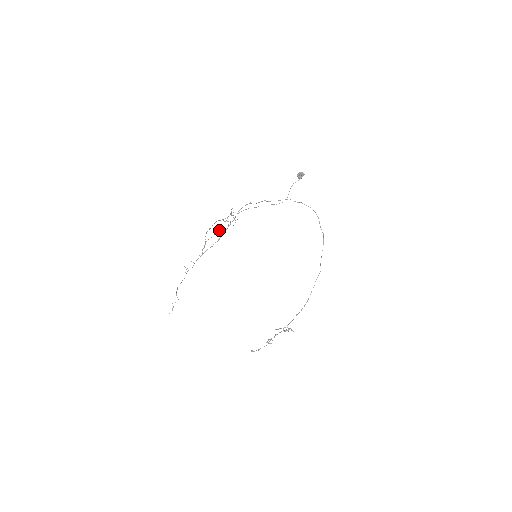
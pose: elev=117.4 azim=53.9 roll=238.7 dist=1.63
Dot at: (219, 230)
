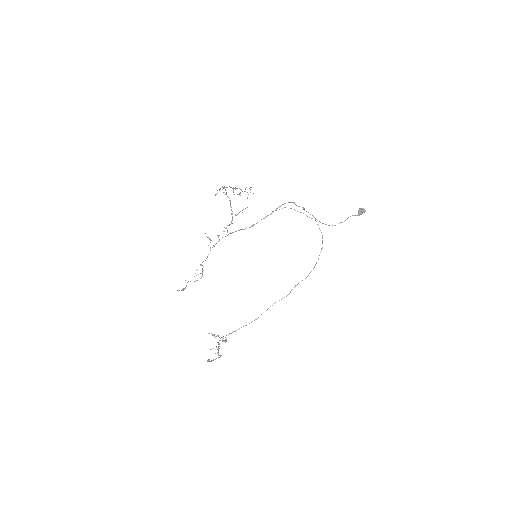
Dot at: (243, 209)
